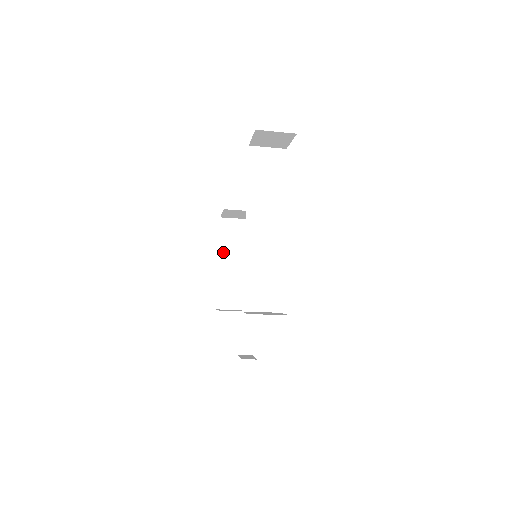
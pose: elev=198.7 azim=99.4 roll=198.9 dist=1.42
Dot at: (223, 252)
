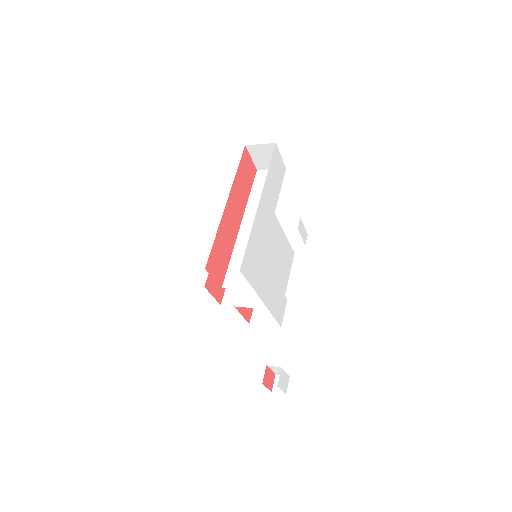
Dot at: occluded
